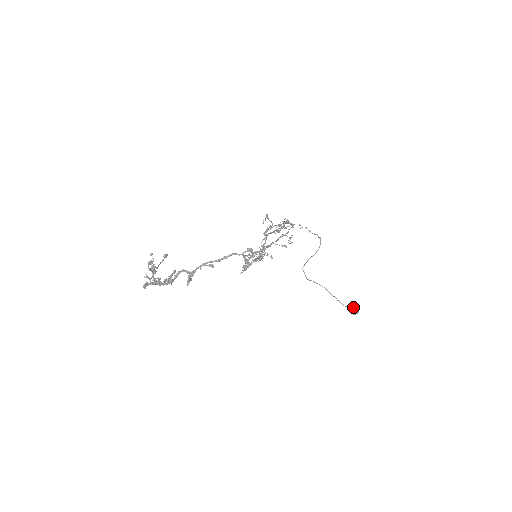
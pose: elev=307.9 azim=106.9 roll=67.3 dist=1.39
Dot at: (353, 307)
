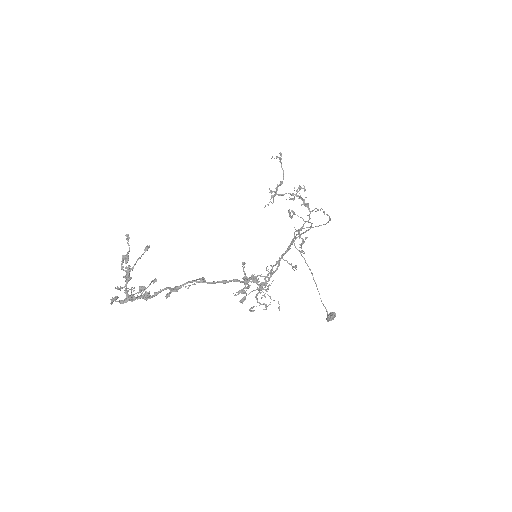
Dot at: (331, 317)
